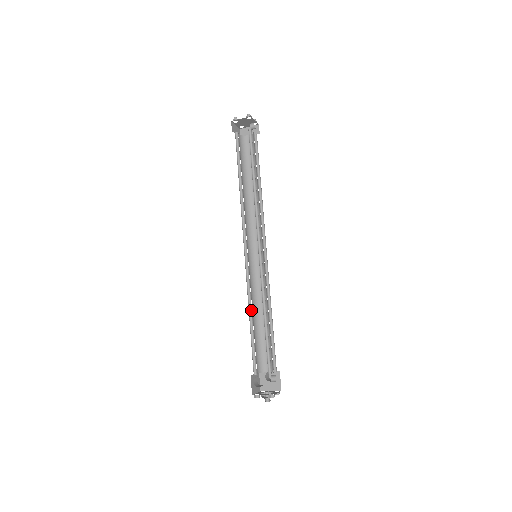
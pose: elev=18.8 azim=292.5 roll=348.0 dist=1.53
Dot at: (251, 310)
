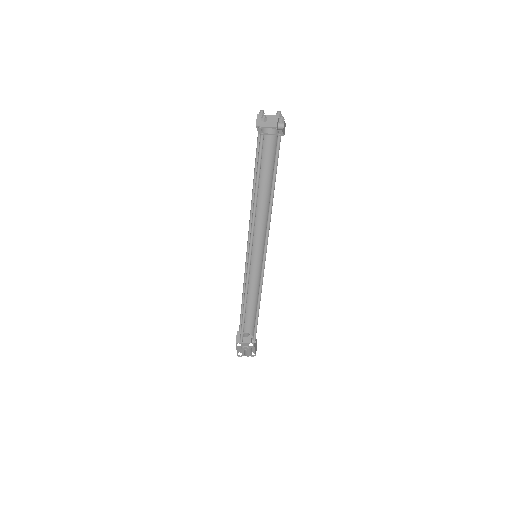
Dot at: (245, 300)
